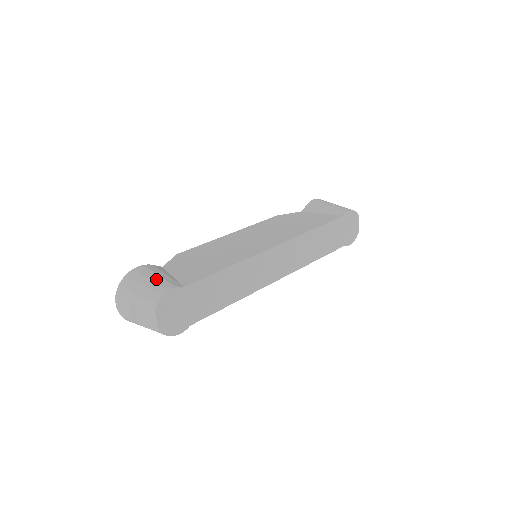
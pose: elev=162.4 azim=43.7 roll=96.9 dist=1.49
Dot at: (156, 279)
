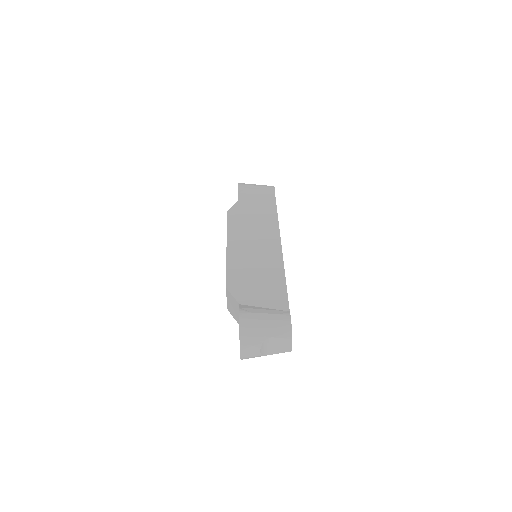
Dot at: (269, 317)
